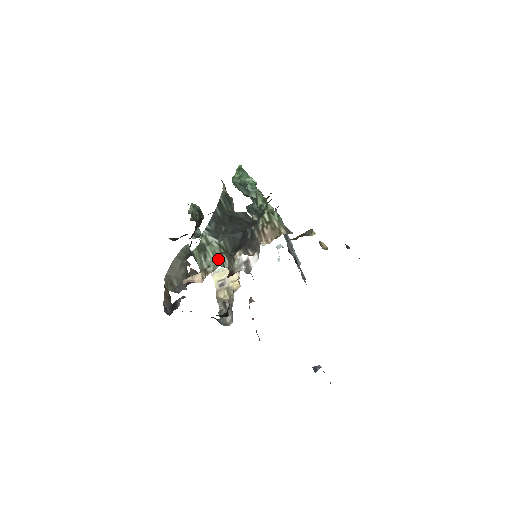
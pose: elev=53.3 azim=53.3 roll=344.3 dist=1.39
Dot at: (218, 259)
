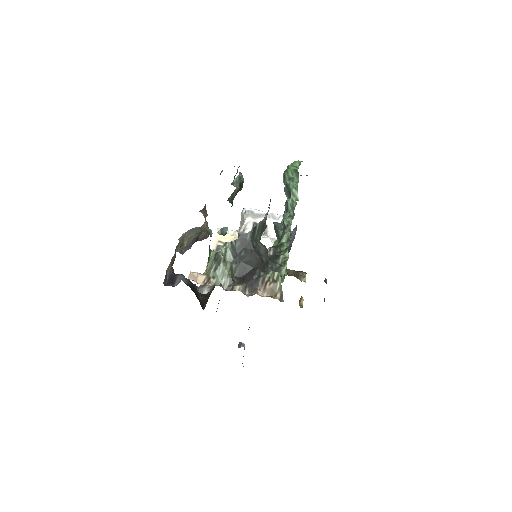
Dot at: (223, 278)
